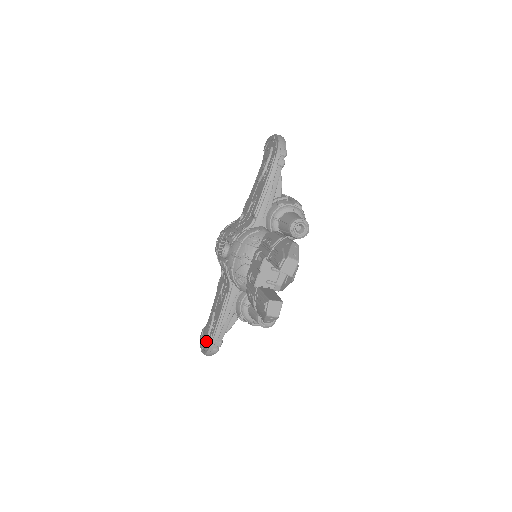
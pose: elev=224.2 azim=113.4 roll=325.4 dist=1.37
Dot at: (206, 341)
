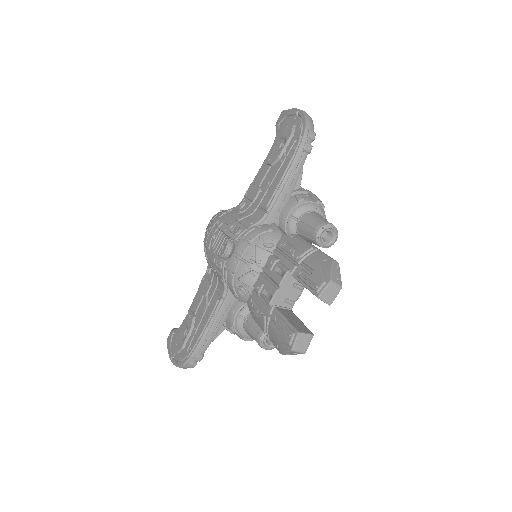
Dot at: (180, 350)
